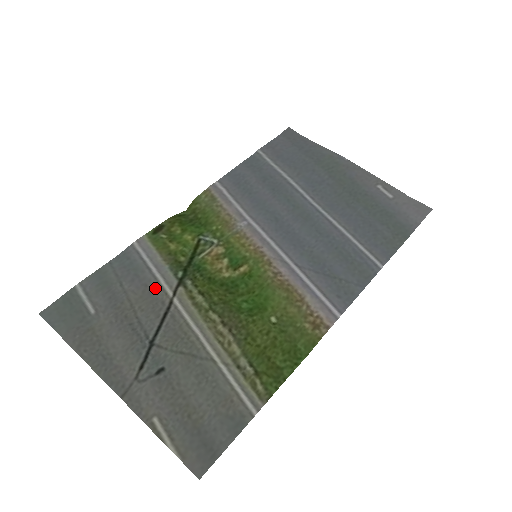
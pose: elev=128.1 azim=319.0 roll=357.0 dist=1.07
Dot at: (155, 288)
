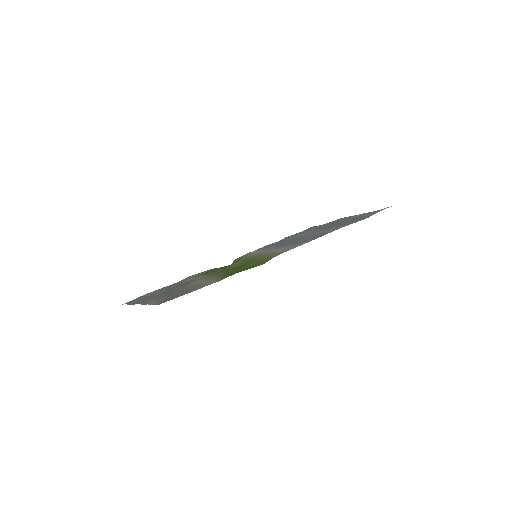
Dot at: (188, 281)
